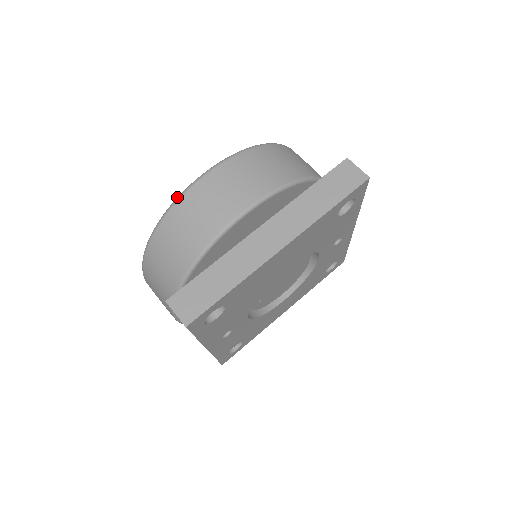
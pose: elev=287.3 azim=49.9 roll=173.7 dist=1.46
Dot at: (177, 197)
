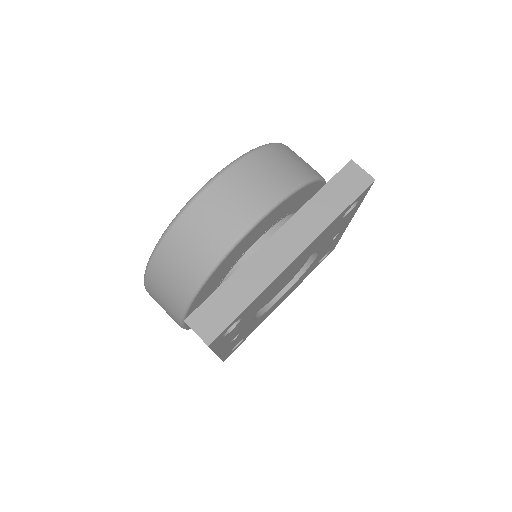
Dot at: (181, 209)
